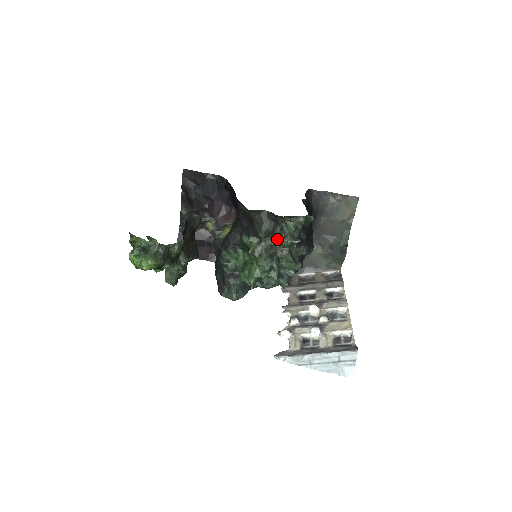
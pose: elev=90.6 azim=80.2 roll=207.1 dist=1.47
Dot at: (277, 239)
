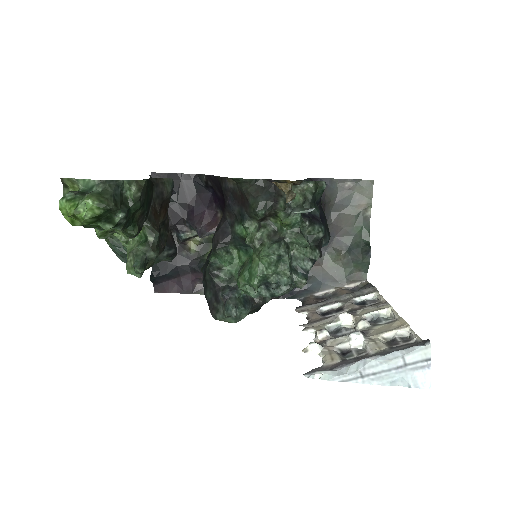
Dot at: (284, 183)
